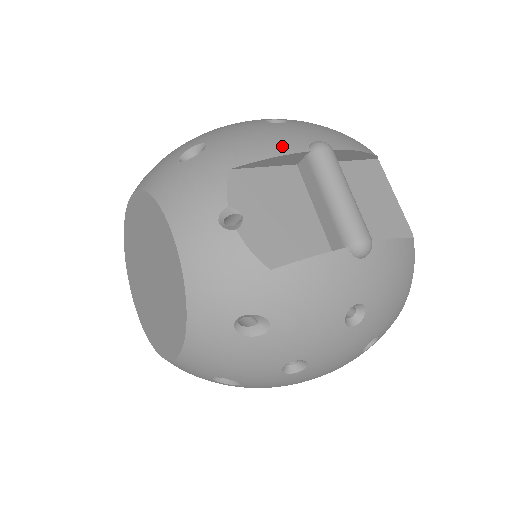
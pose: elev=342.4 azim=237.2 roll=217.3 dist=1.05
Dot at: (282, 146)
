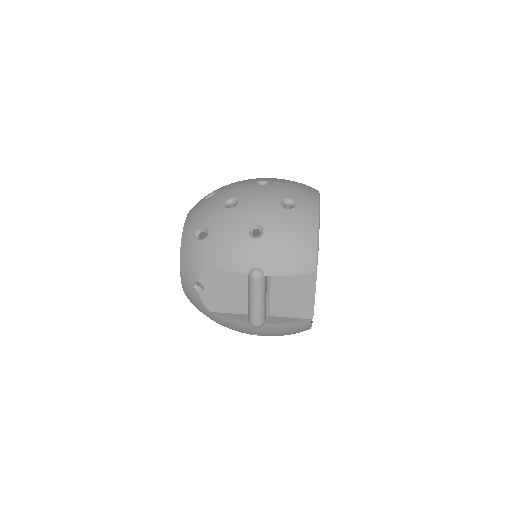
Dot at: (235, 265)
